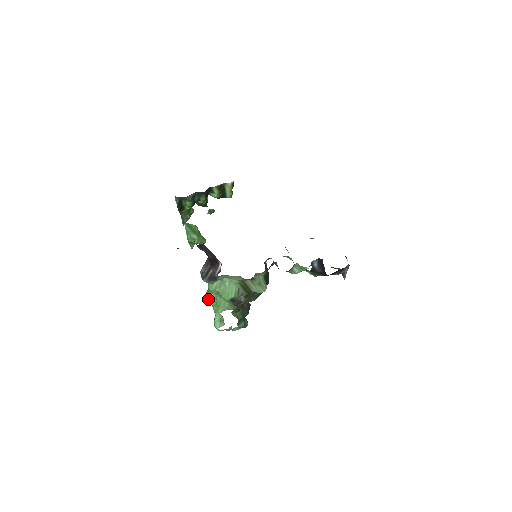
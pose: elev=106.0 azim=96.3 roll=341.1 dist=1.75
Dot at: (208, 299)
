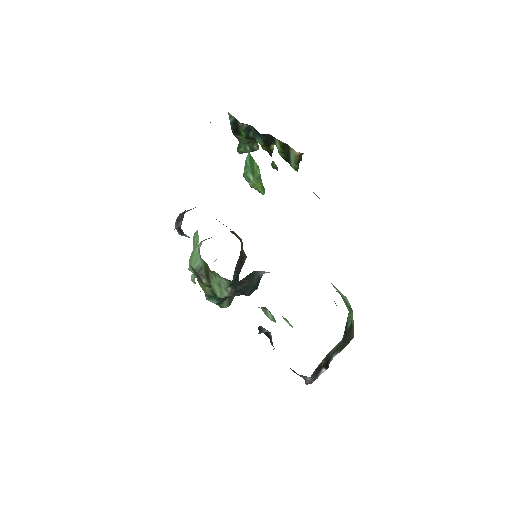
Dot at: occluded
